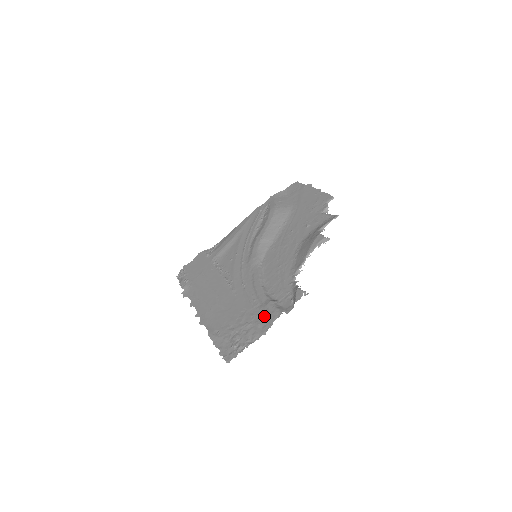
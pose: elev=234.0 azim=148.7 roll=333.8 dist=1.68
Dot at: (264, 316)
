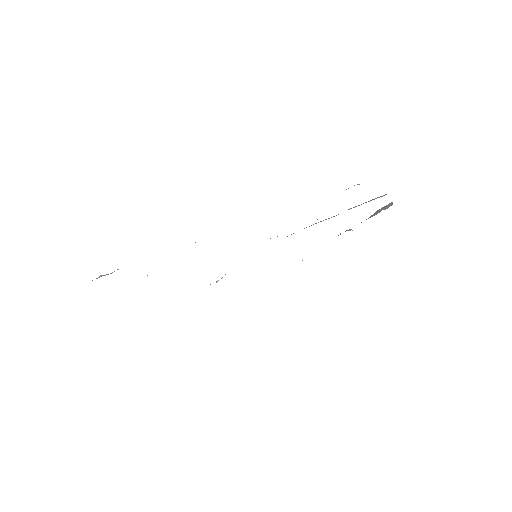
Dot at: (361, 204)
